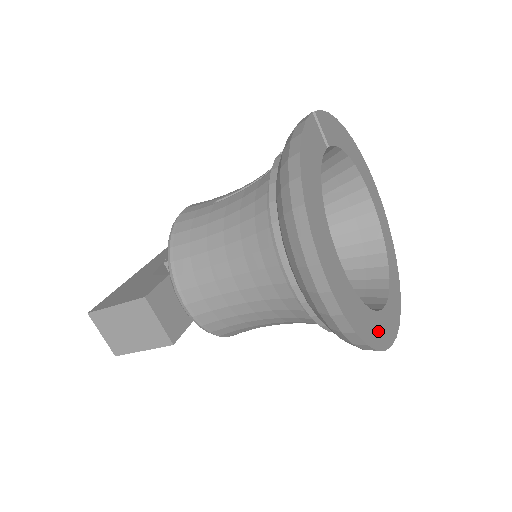
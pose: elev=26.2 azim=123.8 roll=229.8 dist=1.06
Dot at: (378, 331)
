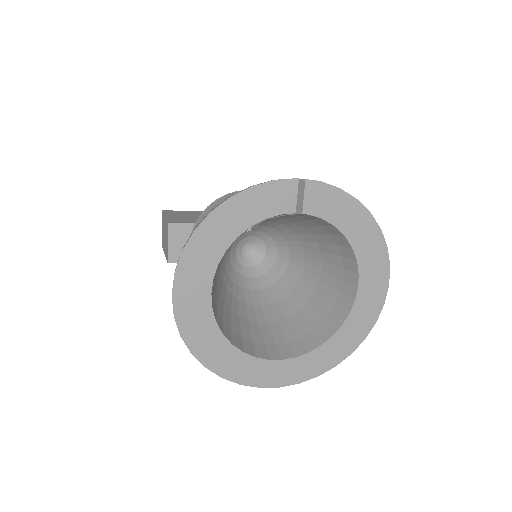
Dot at: (226, 361)
